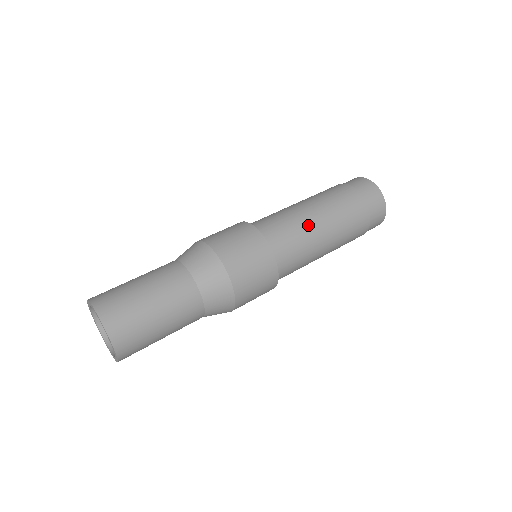
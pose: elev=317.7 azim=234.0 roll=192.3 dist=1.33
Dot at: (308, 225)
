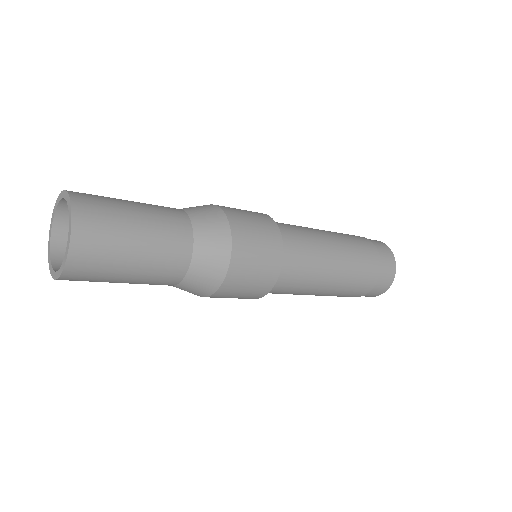
Dot at: (310, 229)
